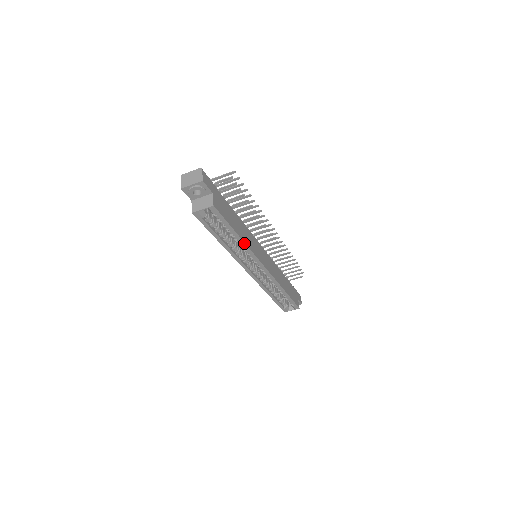
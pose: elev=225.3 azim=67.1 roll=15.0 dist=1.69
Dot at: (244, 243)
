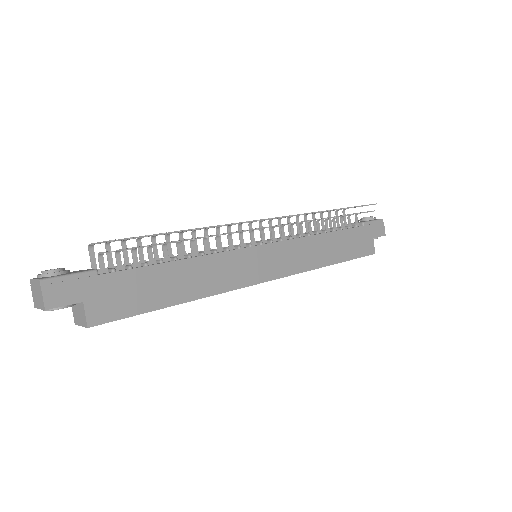
Dot at: (198, 298)
